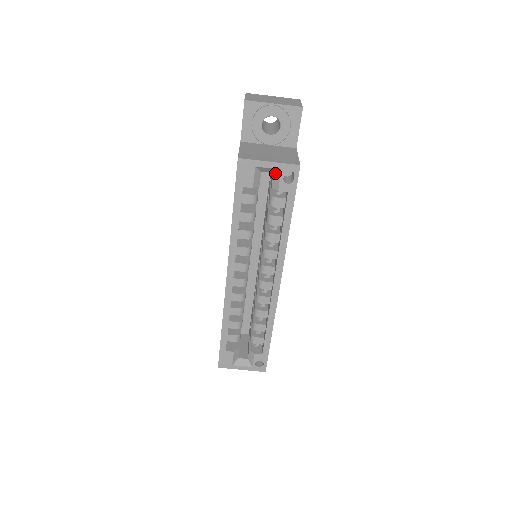
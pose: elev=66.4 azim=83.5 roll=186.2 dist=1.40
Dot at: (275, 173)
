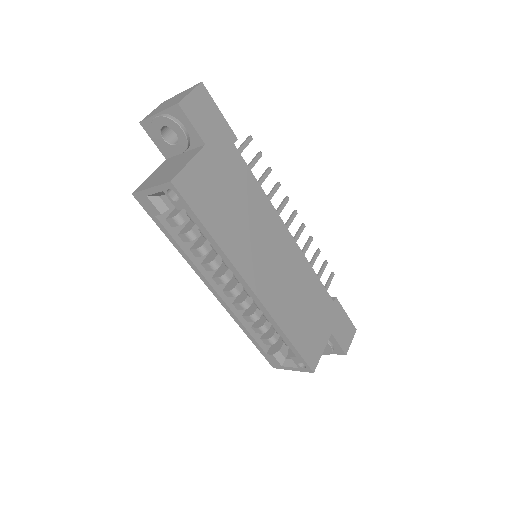
Dot at: occluded
